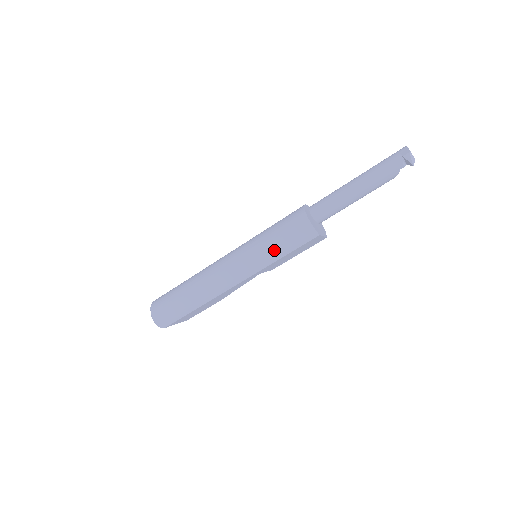
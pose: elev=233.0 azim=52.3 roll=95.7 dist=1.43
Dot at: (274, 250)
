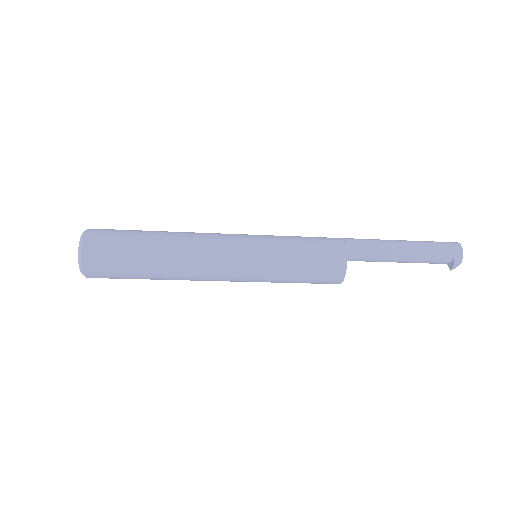
Dot at: (289, 281)
